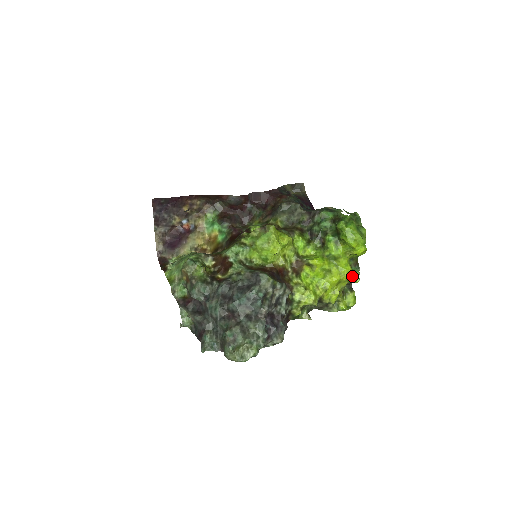
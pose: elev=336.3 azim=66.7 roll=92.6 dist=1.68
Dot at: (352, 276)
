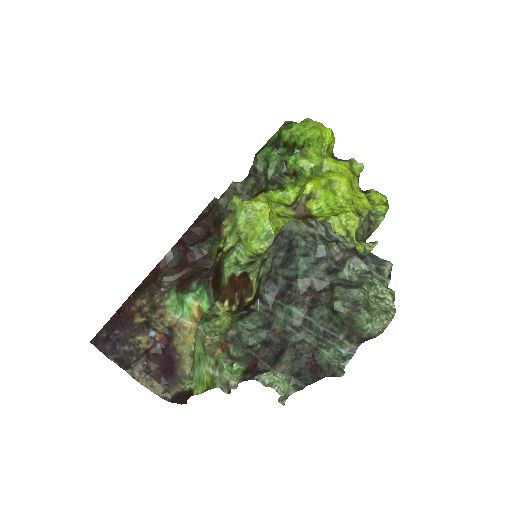
Dot at: (352, 167)
